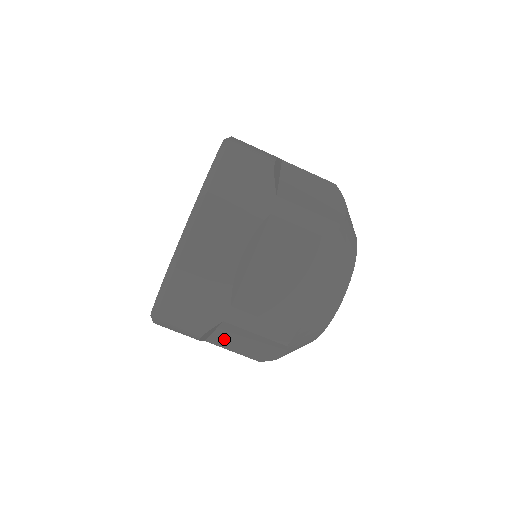
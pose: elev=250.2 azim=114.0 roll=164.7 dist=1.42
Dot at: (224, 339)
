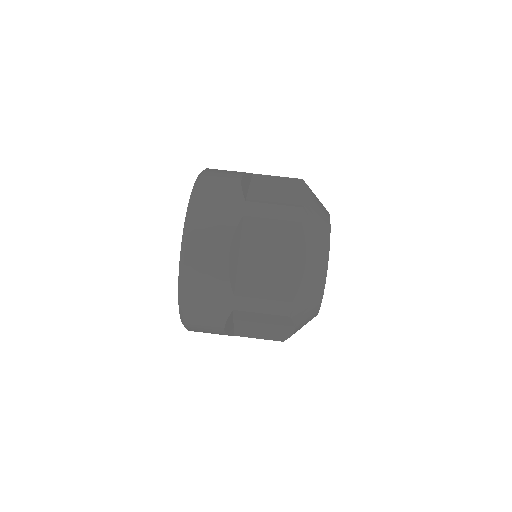
Dot at: (245, 328)
